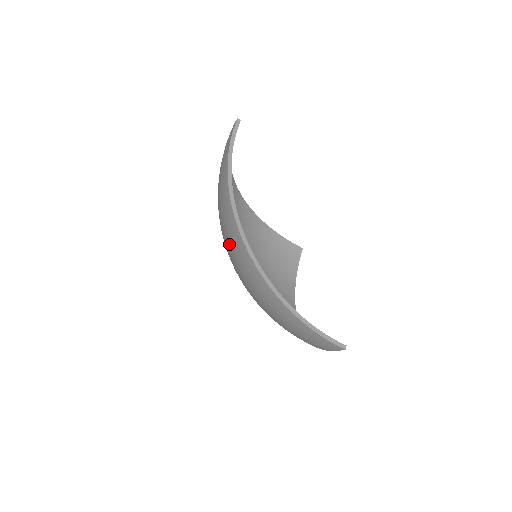
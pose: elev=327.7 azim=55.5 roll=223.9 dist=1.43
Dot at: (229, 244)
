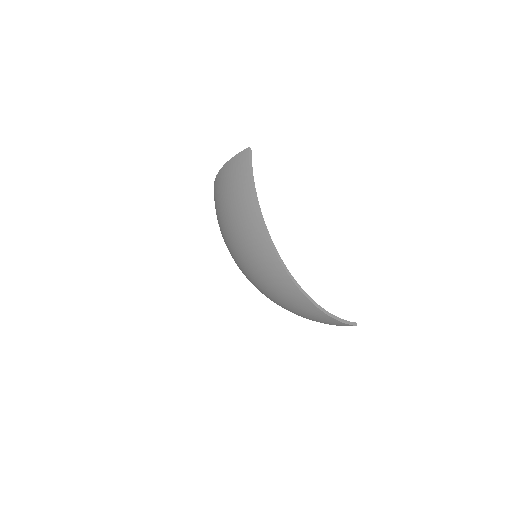
Dot at: occluded
